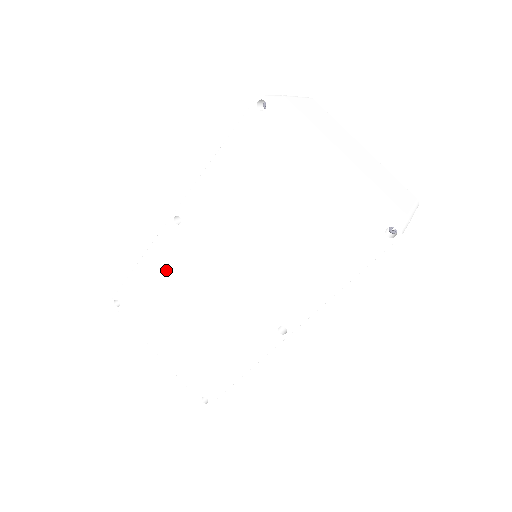
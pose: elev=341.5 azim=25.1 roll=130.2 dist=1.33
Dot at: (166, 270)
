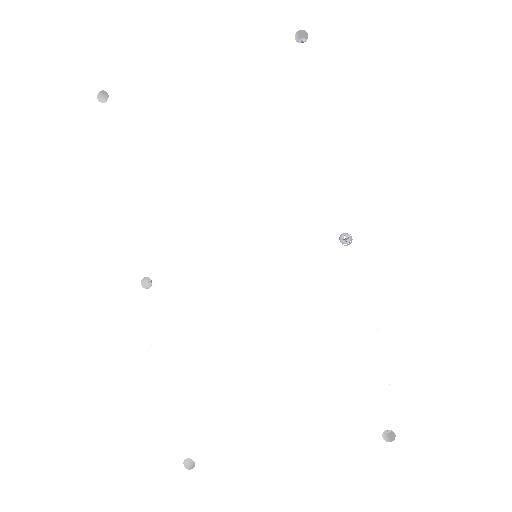
Dot at: (191, 348)
